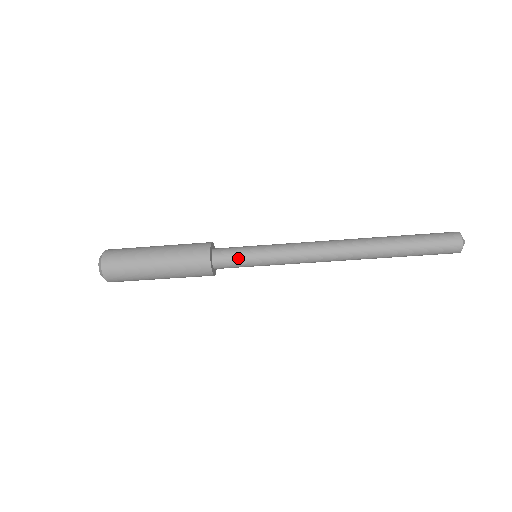
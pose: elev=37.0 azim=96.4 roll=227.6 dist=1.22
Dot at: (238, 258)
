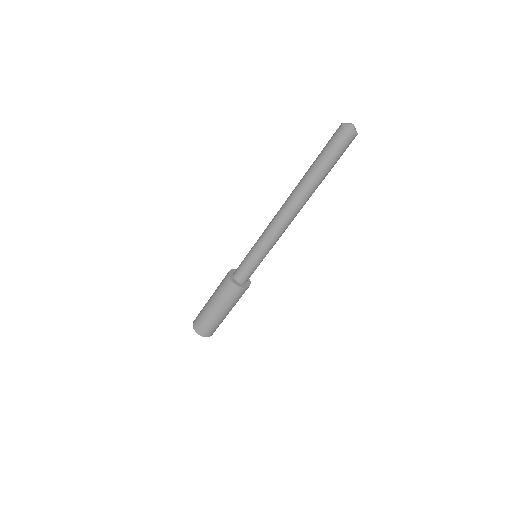
Dot at: (243, 263)
